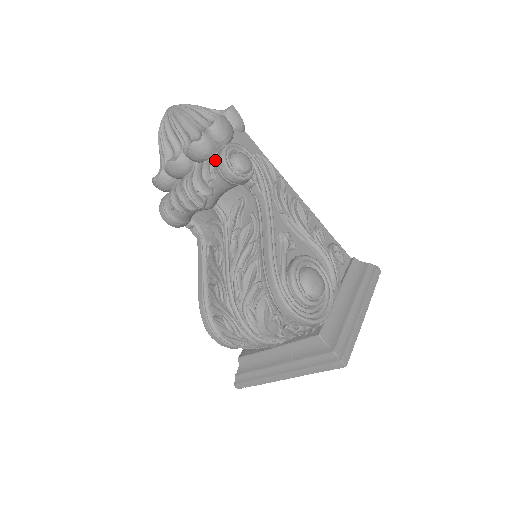
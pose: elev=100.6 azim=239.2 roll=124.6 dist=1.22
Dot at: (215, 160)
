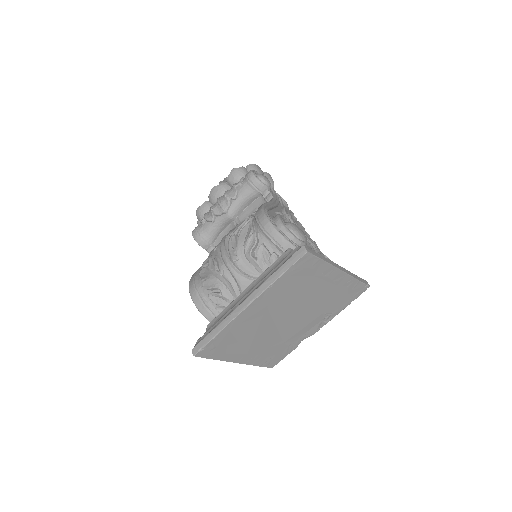
Dot at: occluded
